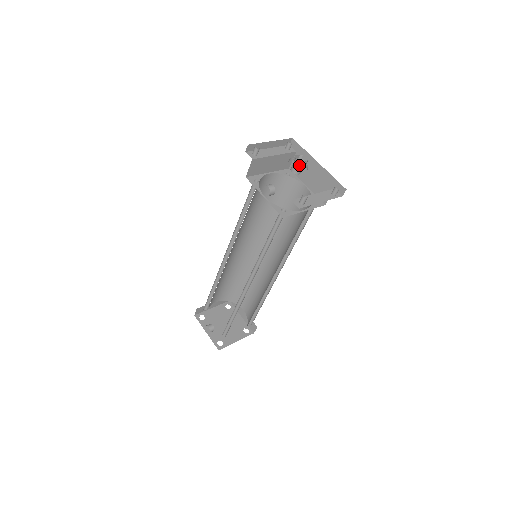
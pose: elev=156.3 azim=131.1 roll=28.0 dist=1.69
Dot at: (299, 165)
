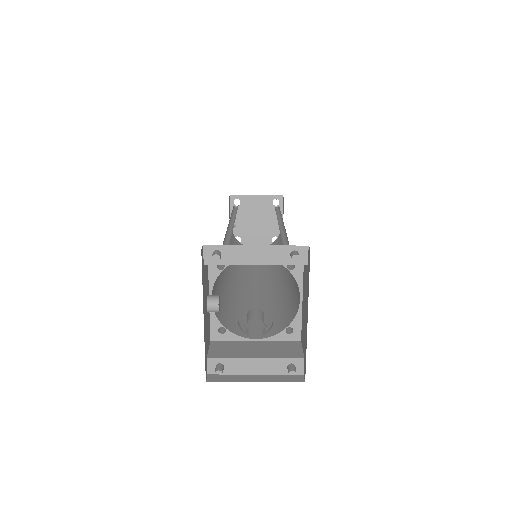
Dot at: occluded
